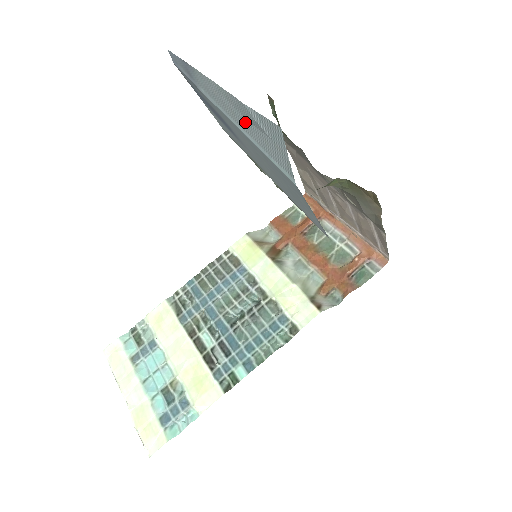
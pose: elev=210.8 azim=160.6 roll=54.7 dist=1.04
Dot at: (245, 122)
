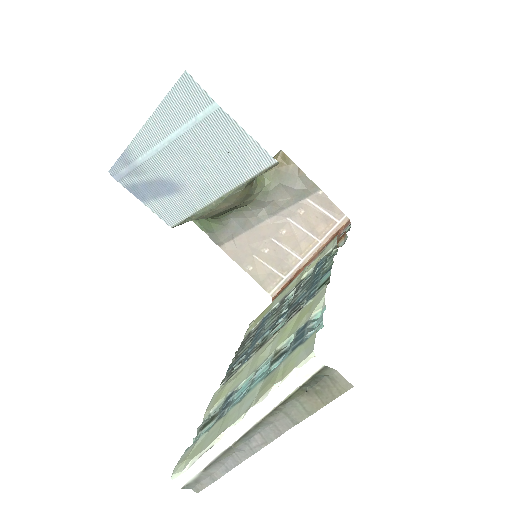
Dot at: (171, 120)
